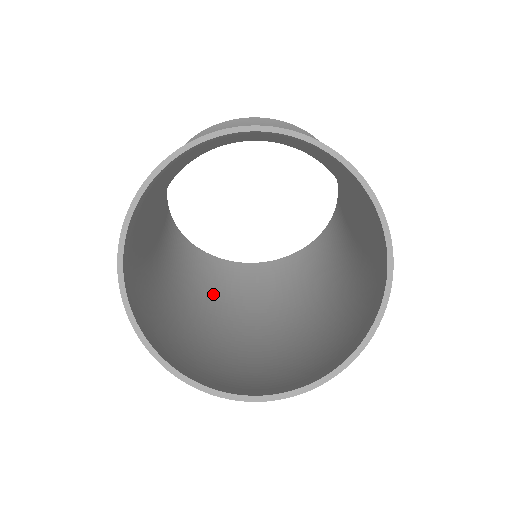
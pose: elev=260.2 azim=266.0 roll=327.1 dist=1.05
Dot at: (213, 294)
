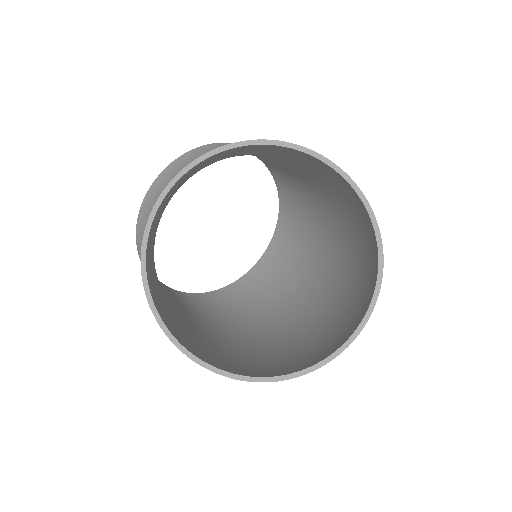
Dot at: (255, 309)
